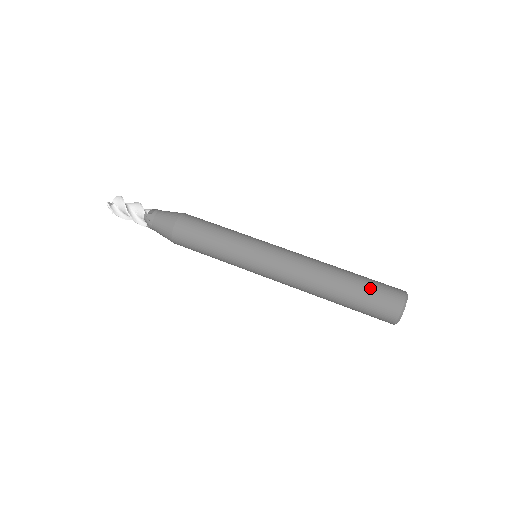
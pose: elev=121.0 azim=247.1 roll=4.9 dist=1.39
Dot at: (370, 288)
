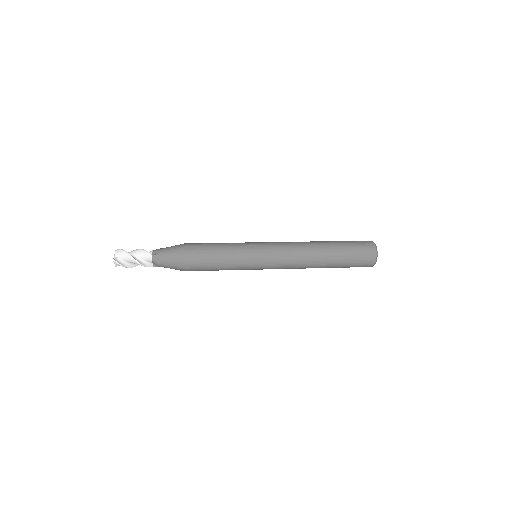
Dot at: (350, 247)
